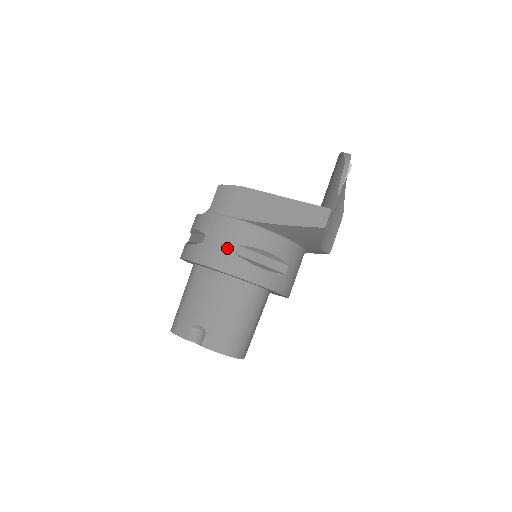
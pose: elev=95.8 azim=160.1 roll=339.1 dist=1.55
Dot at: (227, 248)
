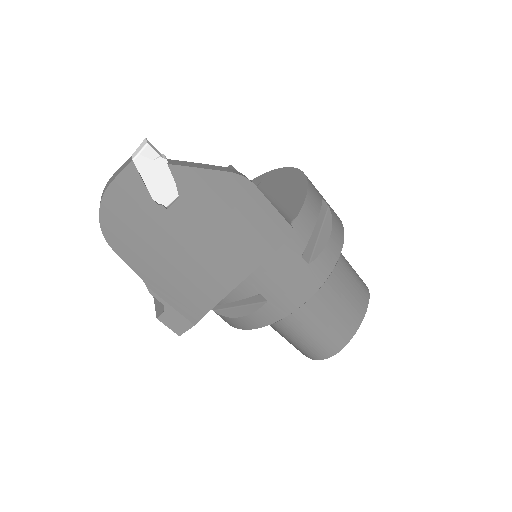
Dot at: occluded
